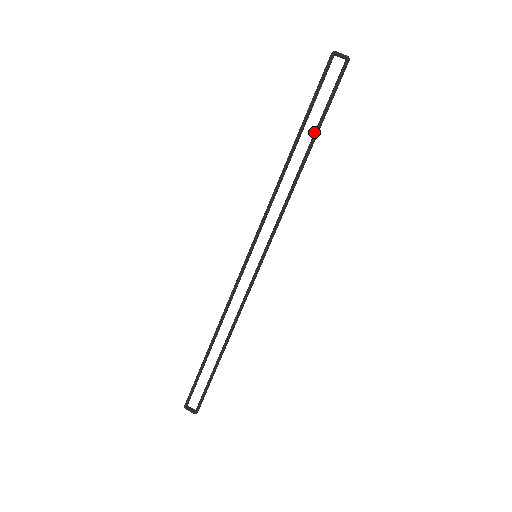
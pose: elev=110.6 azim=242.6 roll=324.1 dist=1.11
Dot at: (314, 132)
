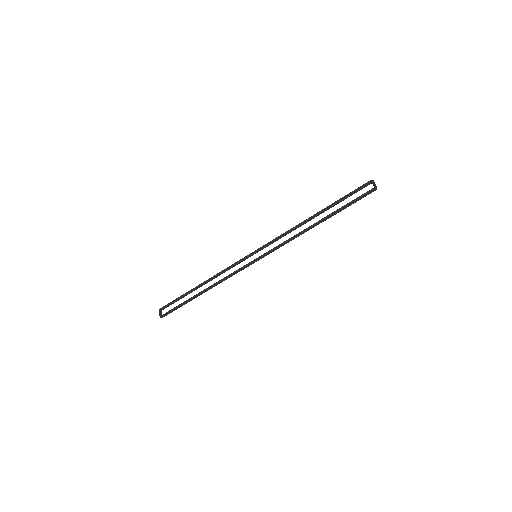
Dot at: (332, 213)
